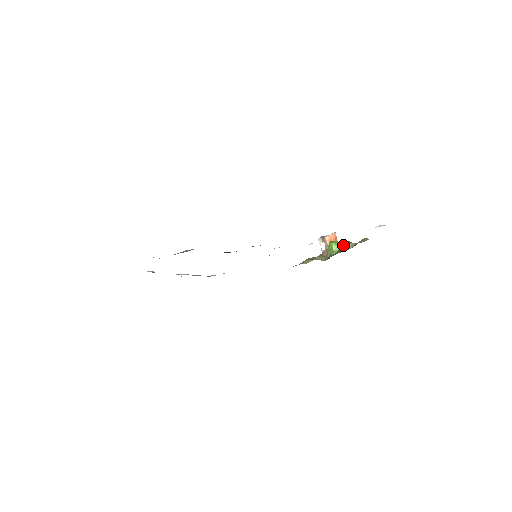
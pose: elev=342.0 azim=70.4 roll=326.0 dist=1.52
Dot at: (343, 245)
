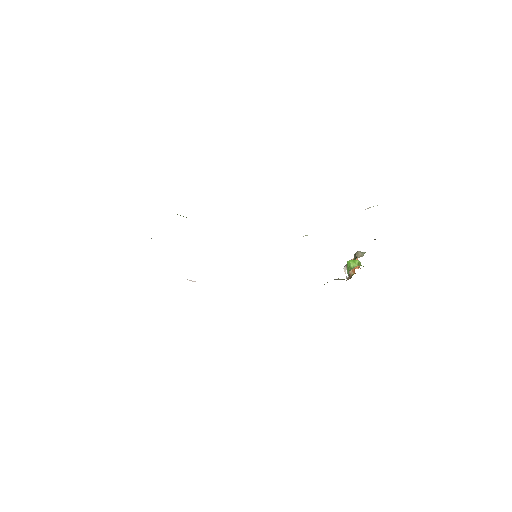
Dot at: (355, 255)
